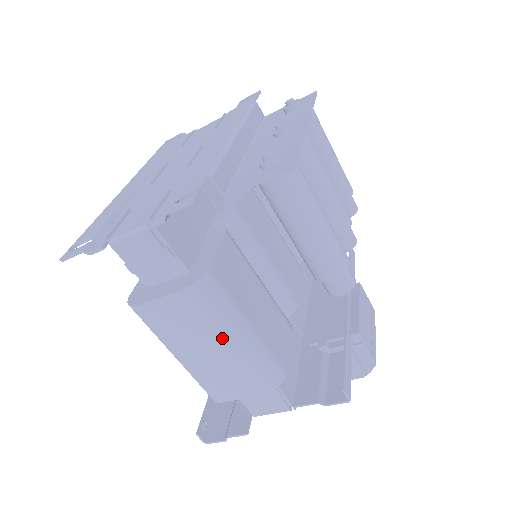
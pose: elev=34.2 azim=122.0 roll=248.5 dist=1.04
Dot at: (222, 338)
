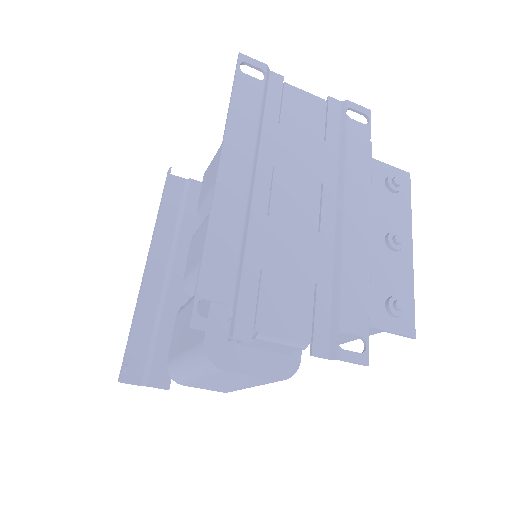
Dot at: (253, 386)
